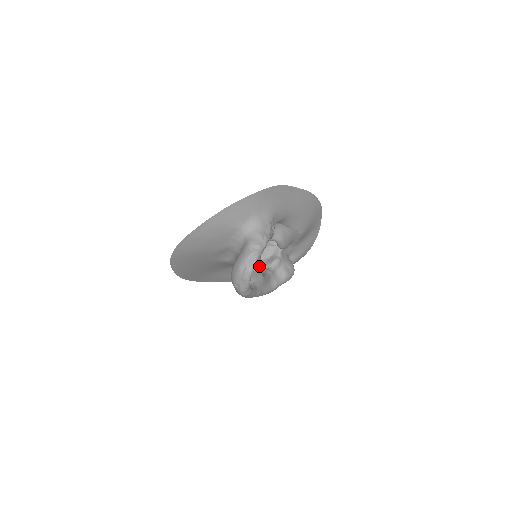
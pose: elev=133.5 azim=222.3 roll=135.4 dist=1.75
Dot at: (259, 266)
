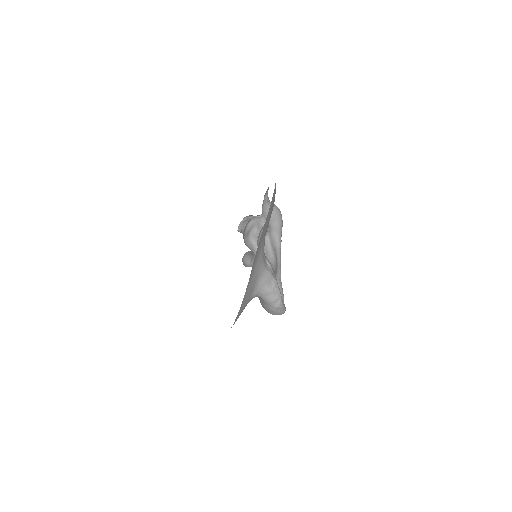
Dot at: occluded
